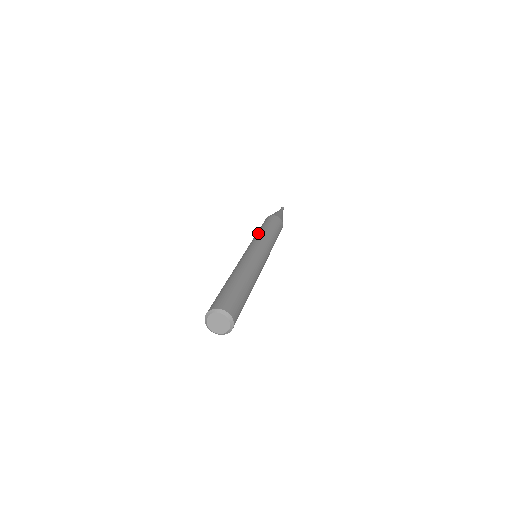
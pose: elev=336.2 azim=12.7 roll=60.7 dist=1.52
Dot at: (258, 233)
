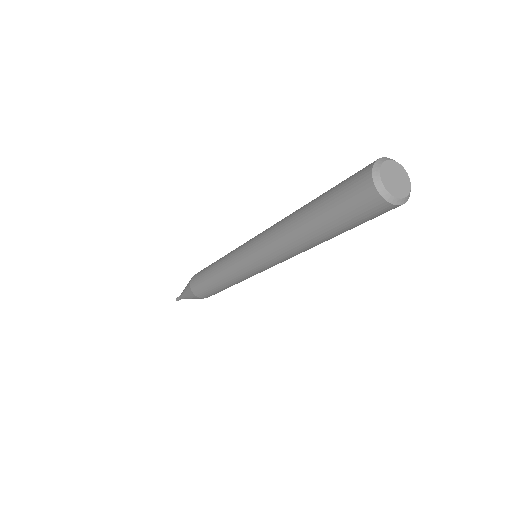
Dot at: occluded
